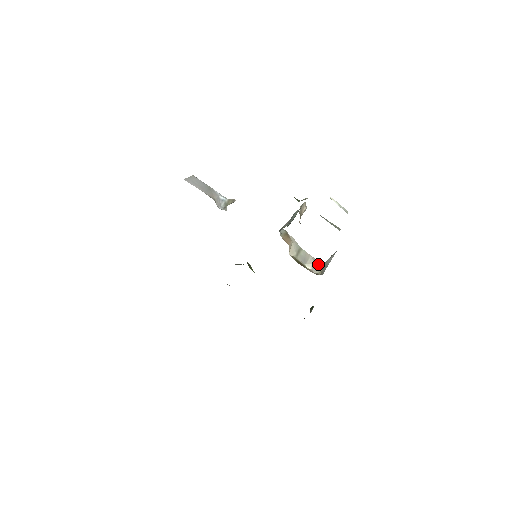
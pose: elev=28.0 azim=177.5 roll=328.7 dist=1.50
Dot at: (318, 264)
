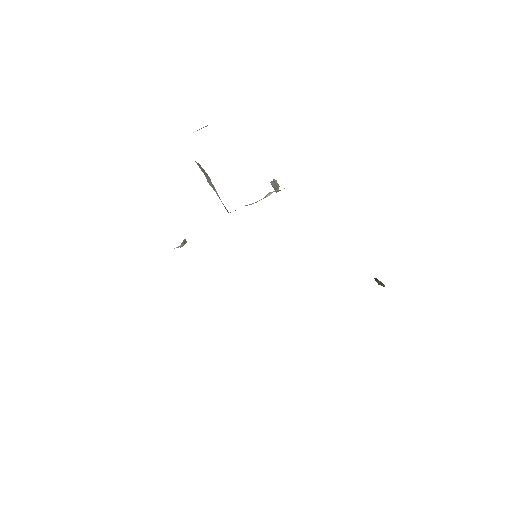
Dot at: occluded
